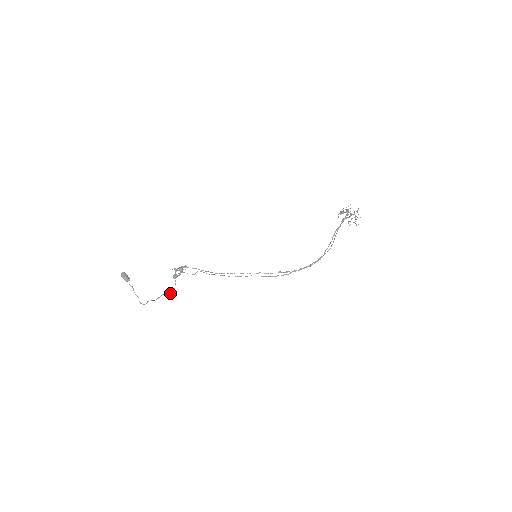
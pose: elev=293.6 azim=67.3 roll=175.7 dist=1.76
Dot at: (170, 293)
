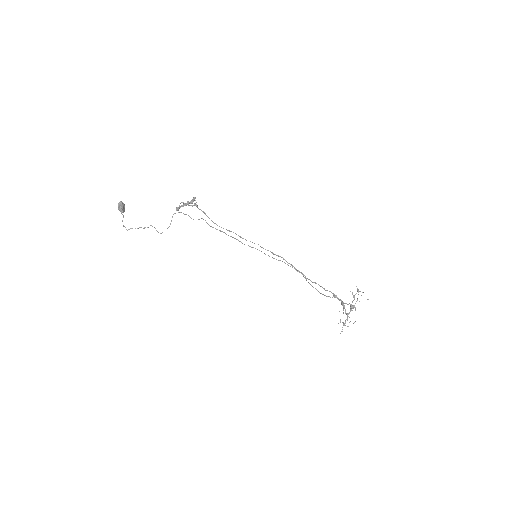
Dot at: (157, 231)
